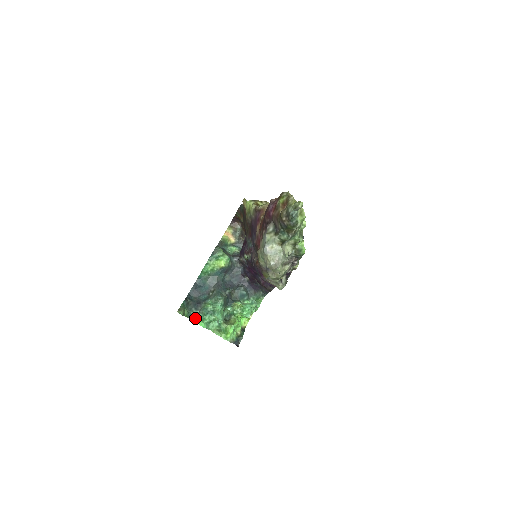
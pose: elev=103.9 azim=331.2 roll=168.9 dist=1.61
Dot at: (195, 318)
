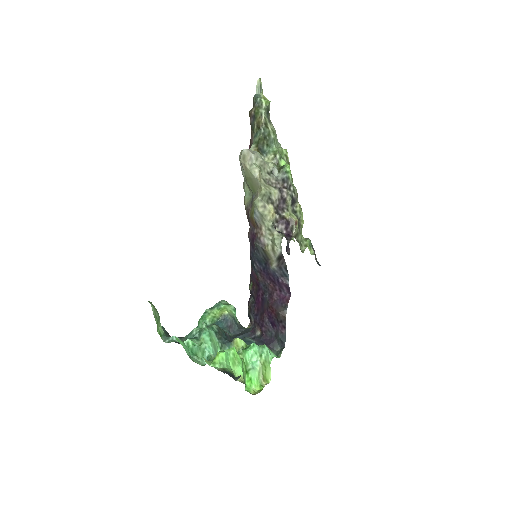
Dot at: (172, 341)
